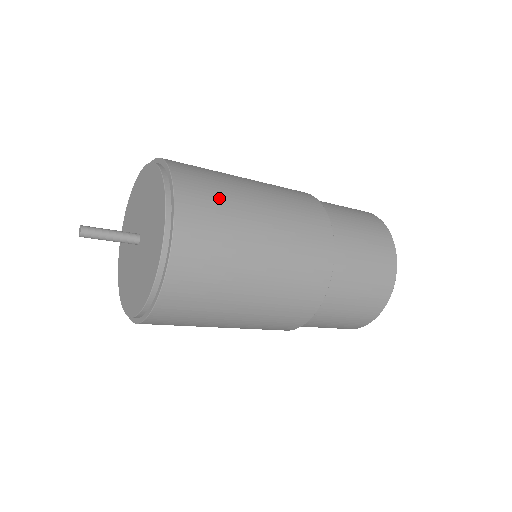
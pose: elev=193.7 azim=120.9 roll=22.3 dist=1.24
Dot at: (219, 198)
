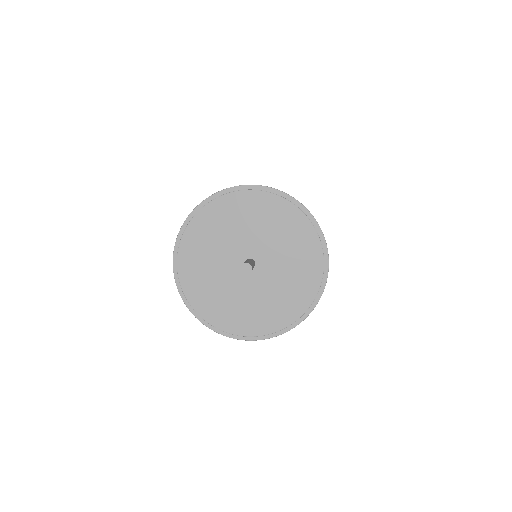
Dot at: occluded
